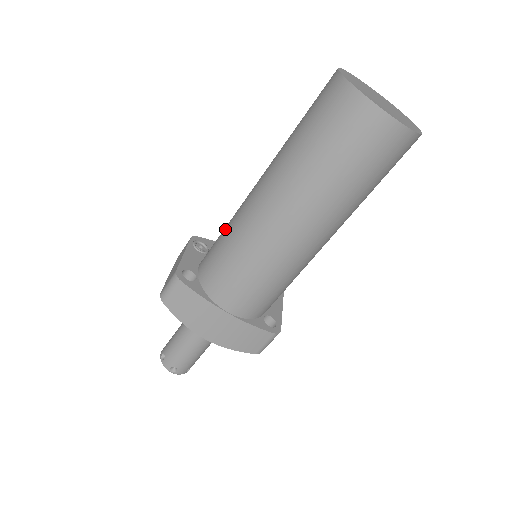
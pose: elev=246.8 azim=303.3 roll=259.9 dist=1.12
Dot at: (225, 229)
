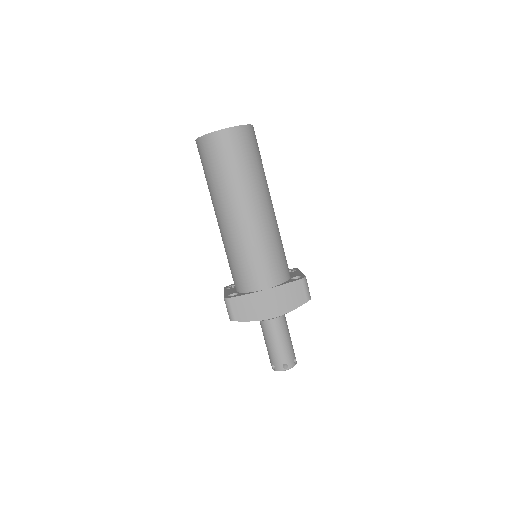
Dot at: occluded
